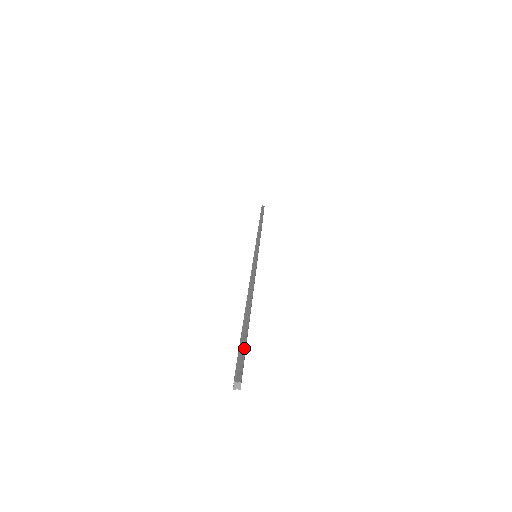
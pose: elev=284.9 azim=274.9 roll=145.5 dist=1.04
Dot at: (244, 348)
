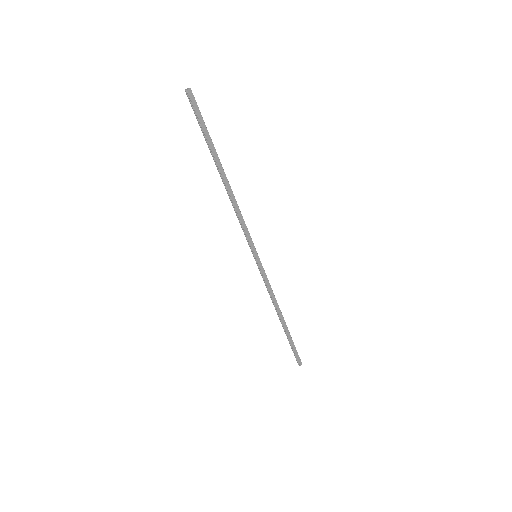
Dot at: occluded
